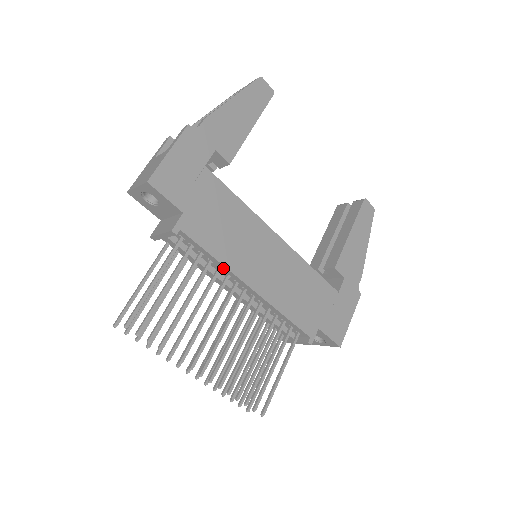
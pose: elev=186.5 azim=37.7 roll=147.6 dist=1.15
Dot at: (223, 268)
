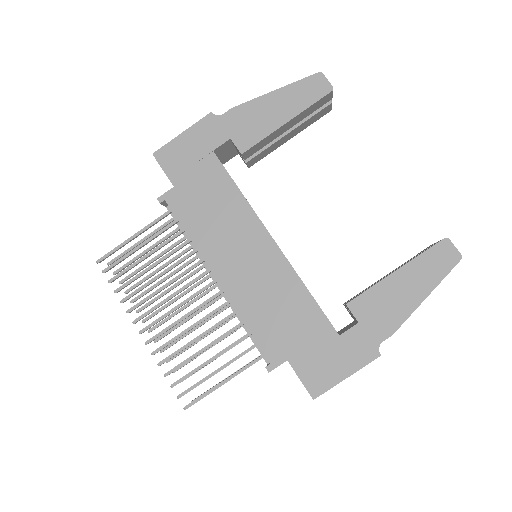
Dot at: (198, 249)
